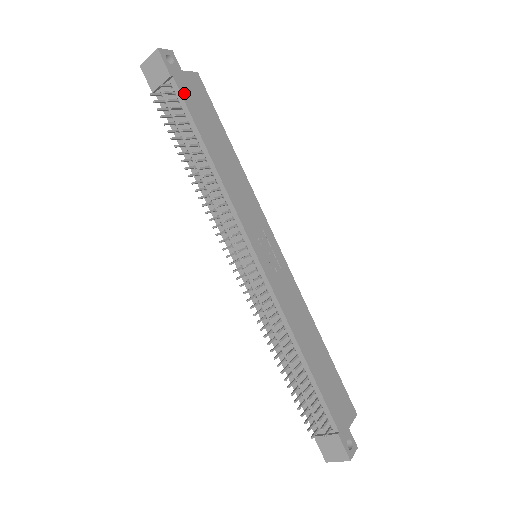
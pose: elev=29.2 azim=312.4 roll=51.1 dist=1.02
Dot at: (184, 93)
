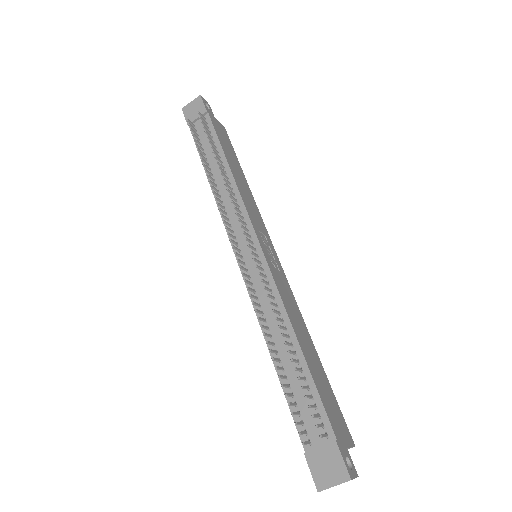
Dot at: (214, 125)
